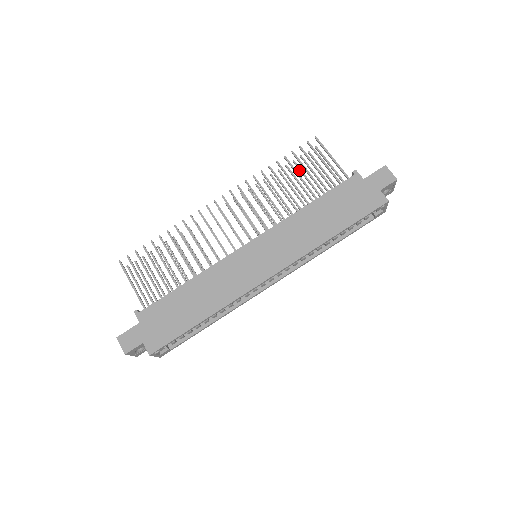
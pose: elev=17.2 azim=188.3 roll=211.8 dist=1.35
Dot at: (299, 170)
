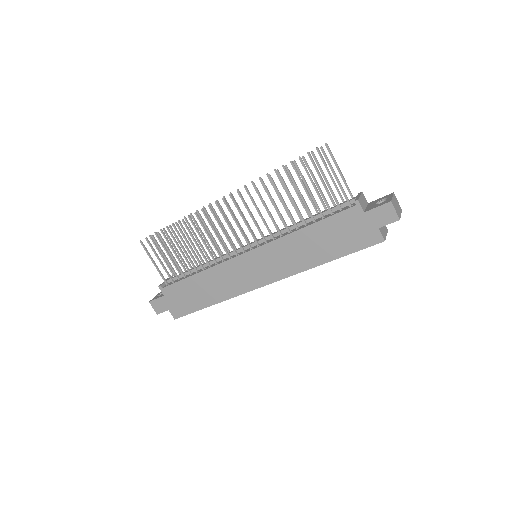
Dot at: (305, 169)
